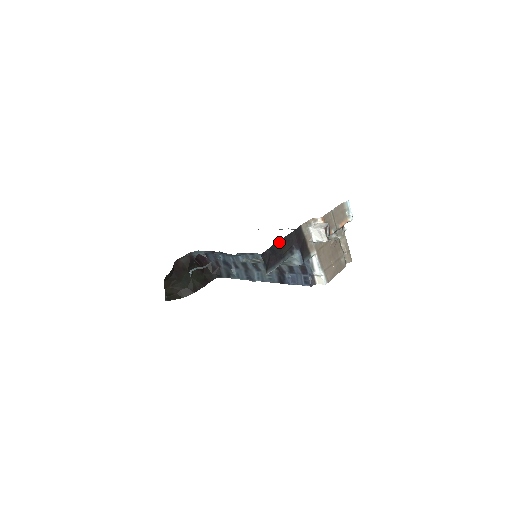
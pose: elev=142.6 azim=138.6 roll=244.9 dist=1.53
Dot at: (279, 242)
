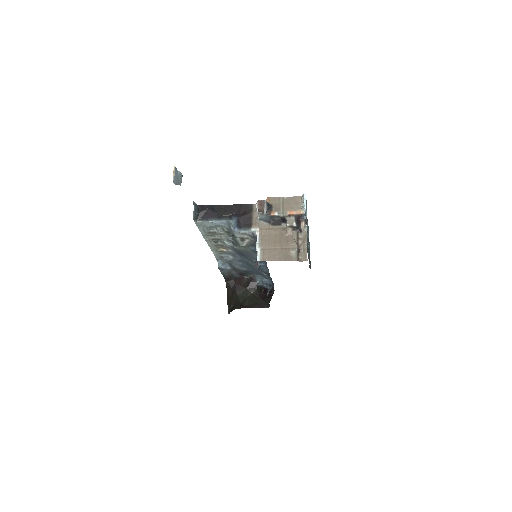
Dot at: (222, 206)
